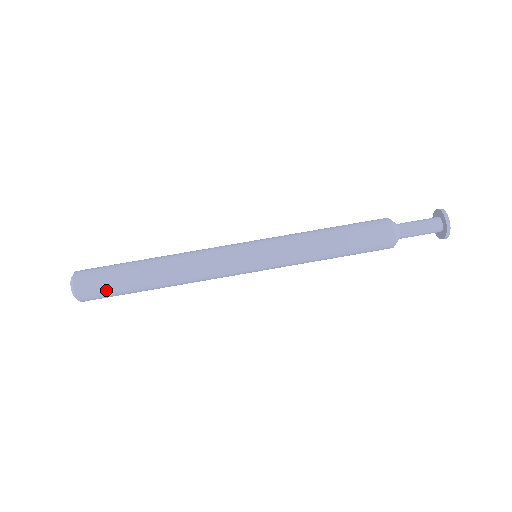
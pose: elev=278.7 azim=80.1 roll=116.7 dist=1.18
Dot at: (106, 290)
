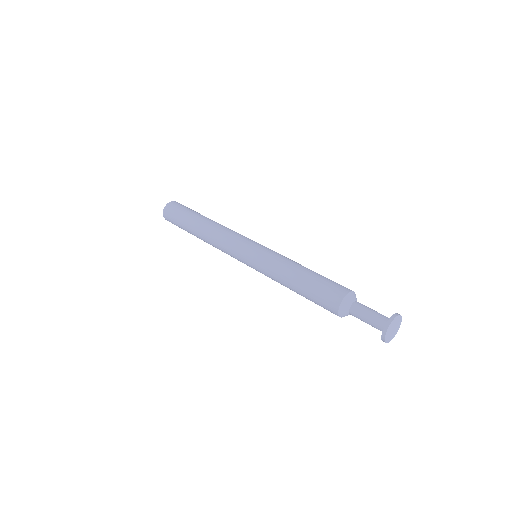
Dot at: (179, 210)
